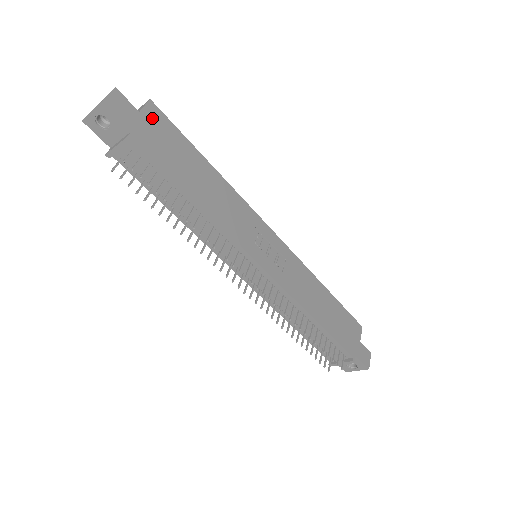
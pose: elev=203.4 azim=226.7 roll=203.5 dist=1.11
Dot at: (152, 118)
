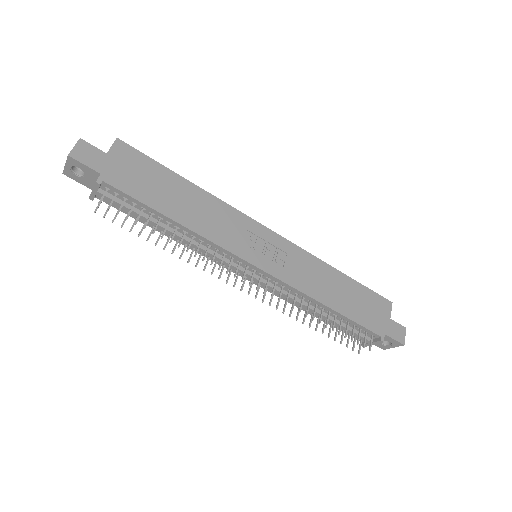
Dot at: (121, 155)
